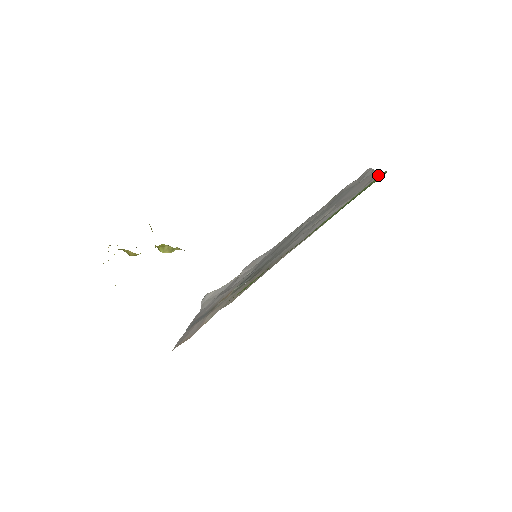
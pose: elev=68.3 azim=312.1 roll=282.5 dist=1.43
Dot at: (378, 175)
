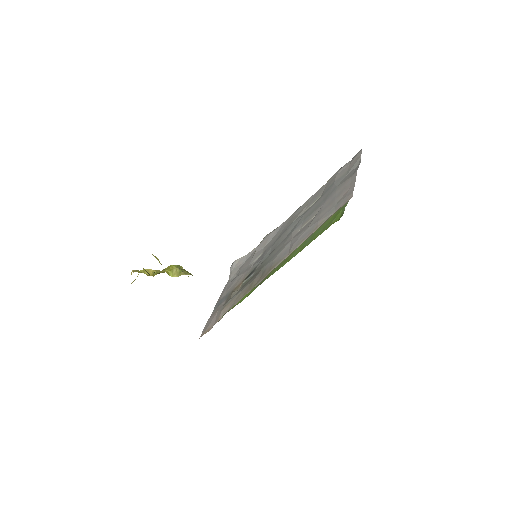
Dot at: (350, 192)
